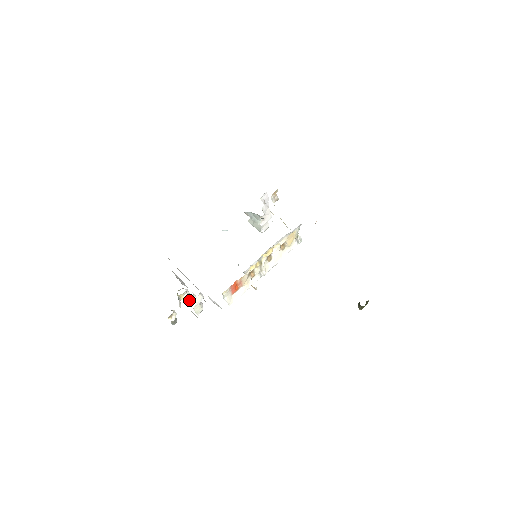
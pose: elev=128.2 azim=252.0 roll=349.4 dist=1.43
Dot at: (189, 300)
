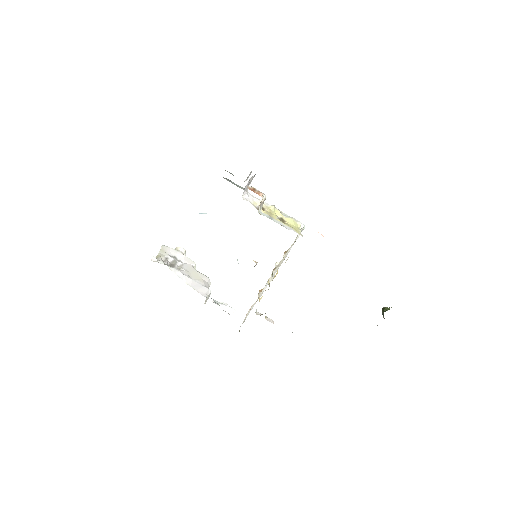
Dot at: occluded
